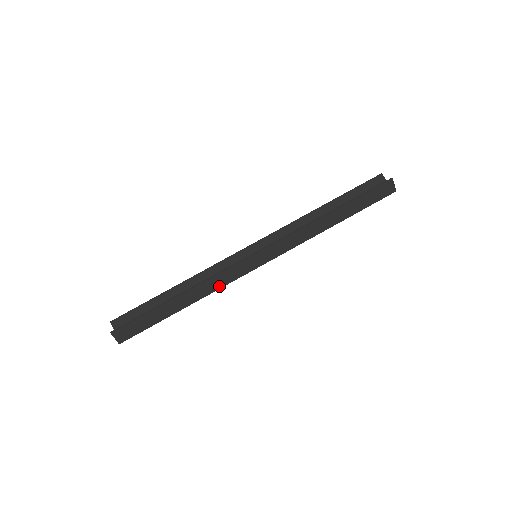
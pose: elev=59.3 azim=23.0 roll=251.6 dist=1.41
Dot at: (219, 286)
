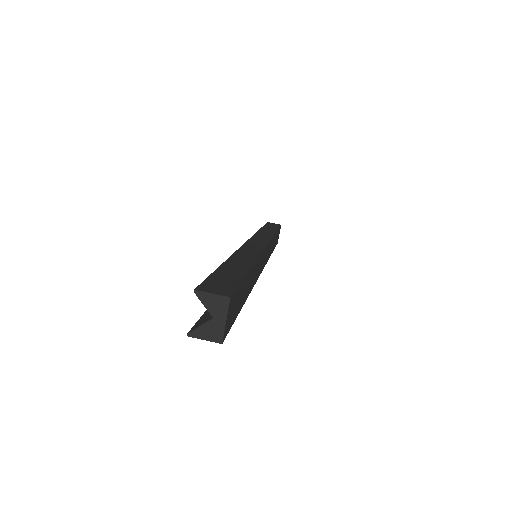
Dot at: (256, 254)
